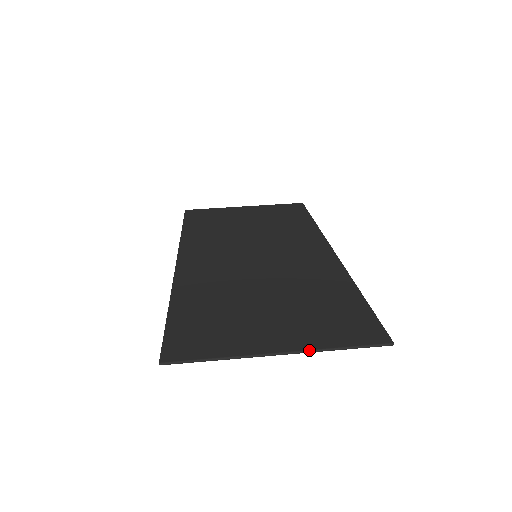
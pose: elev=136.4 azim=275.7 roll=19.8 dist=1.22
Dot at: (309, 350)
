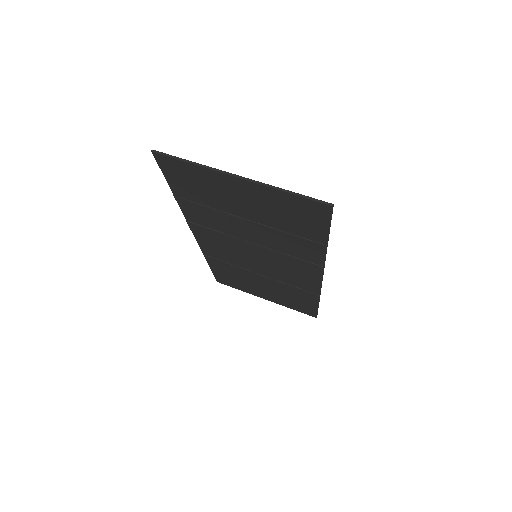
Dot at: occluded
